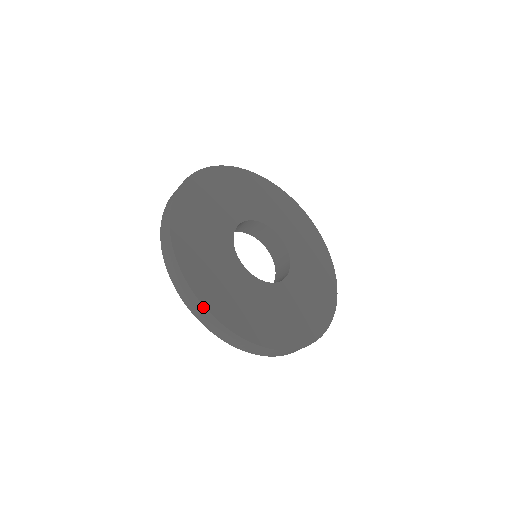
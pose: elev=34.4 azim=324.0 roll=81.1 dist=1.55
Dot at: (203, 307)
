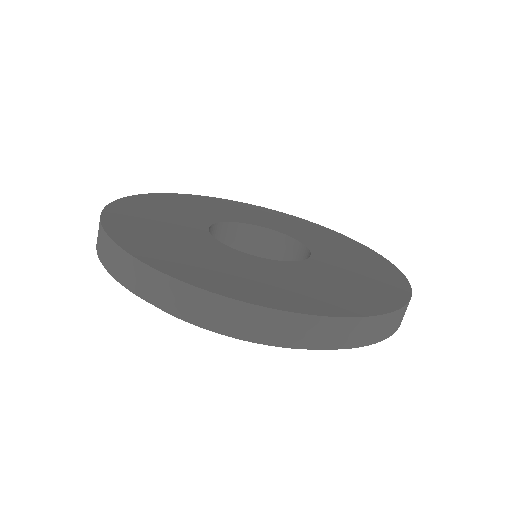
Dot at: (296, 316)
